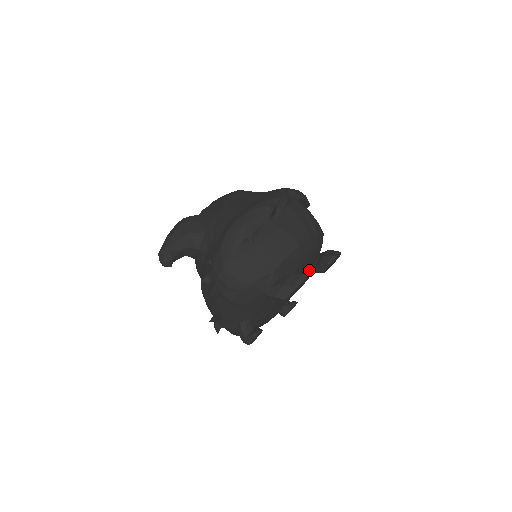
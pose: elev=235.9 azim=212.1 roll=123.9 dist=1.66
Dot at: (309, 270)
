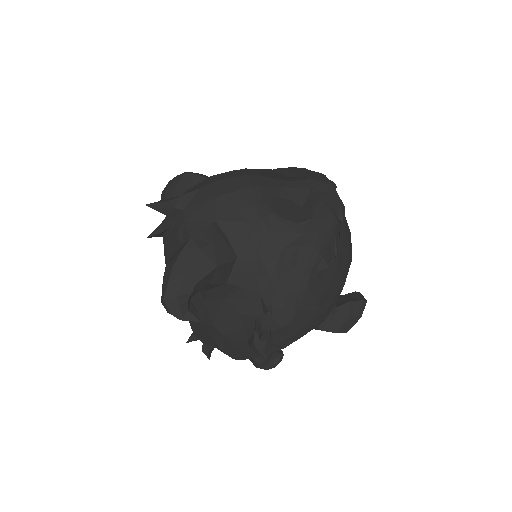
Dot at: occluded
